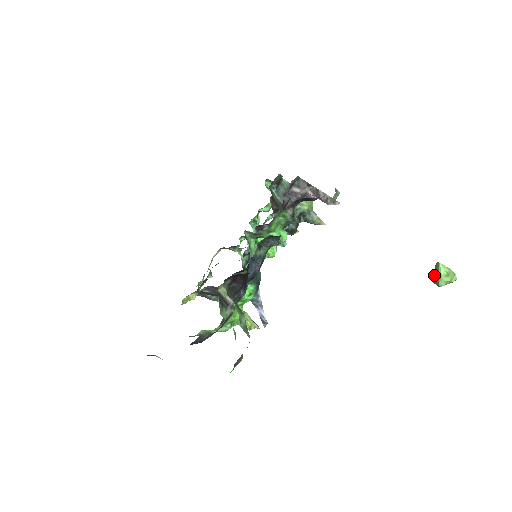
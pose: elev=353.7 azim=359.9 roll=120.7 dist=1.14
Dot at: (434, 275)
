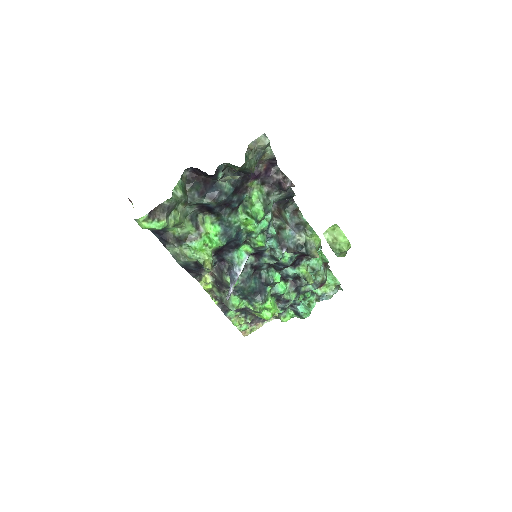
Dot at: occluded
